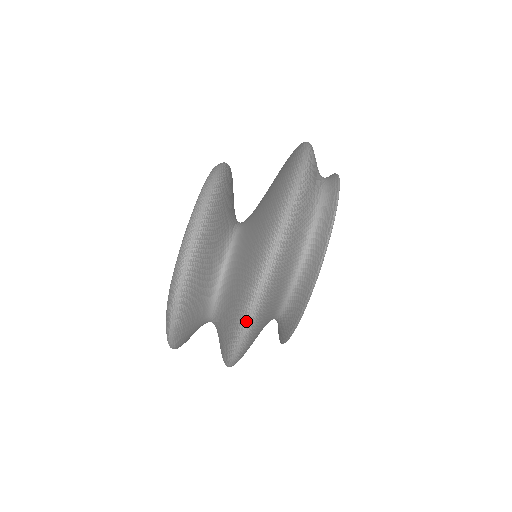
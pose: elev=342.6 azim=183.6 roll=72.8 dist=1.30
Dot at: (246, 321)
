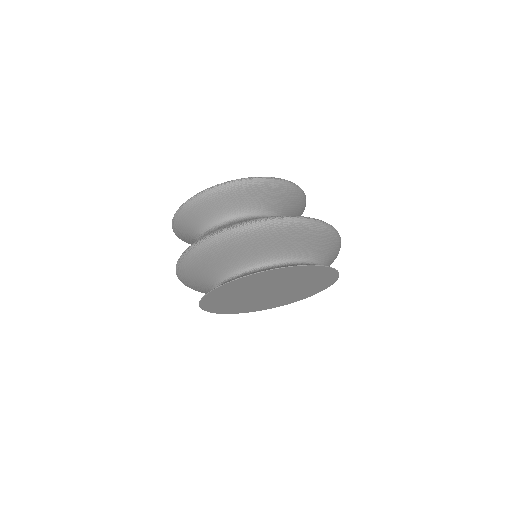
Dot at: (323, 221)
